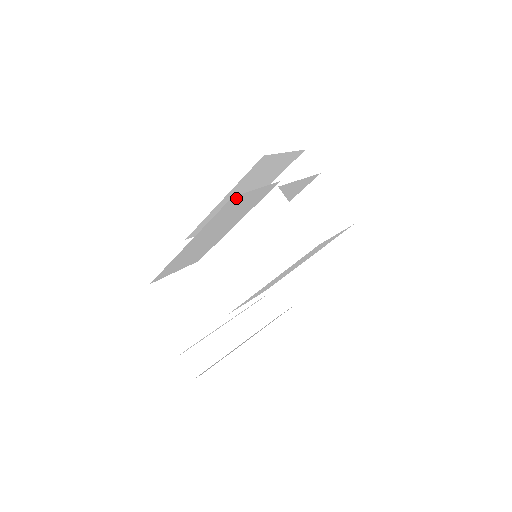
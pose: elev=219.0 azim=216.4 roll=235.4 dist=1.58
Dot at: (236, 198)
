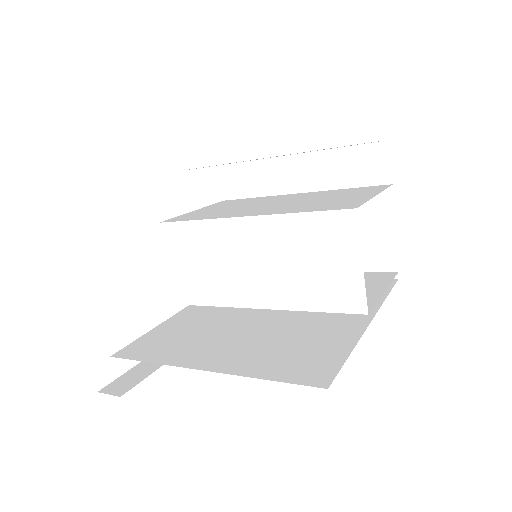
Dot at: occluded
